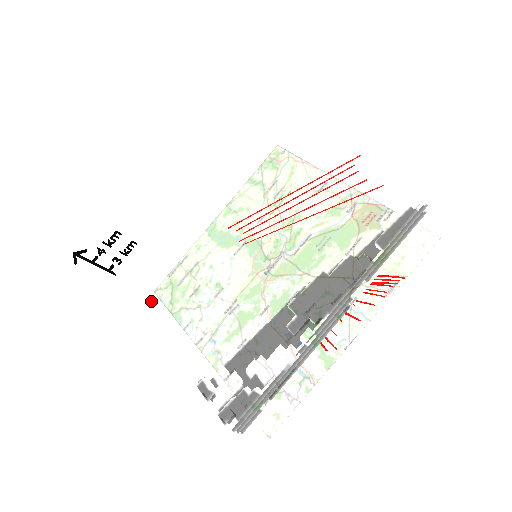
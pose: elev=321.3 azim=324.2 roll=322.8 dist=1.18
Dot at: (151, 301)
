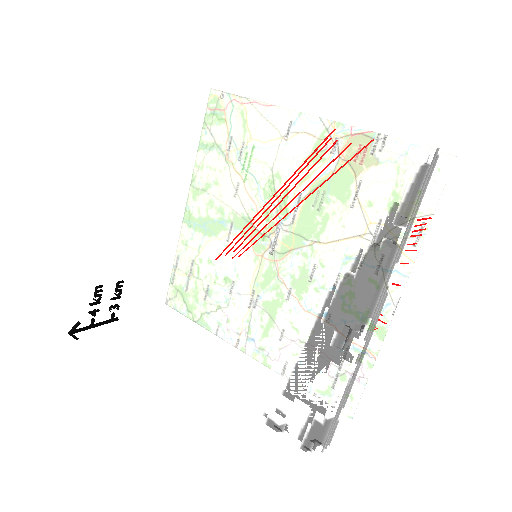
Dot at: (173, 342)
